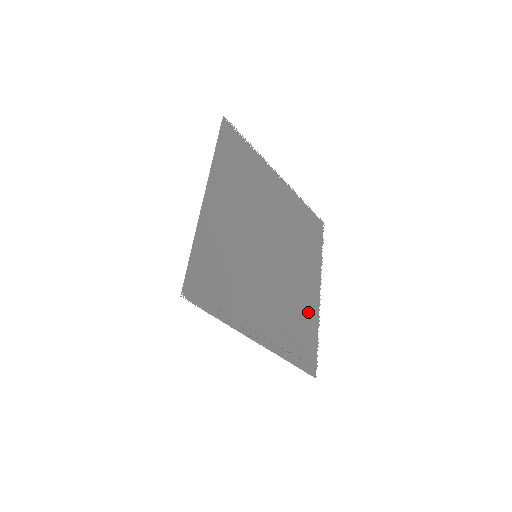
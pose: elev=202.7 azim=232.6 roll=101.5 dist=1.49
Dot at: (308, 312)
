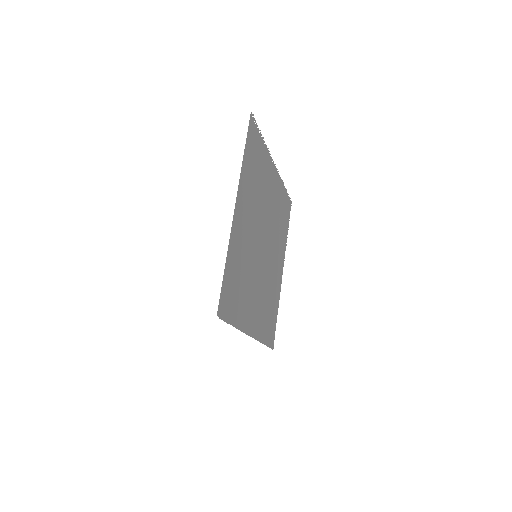
Dot at: (275, 294)
